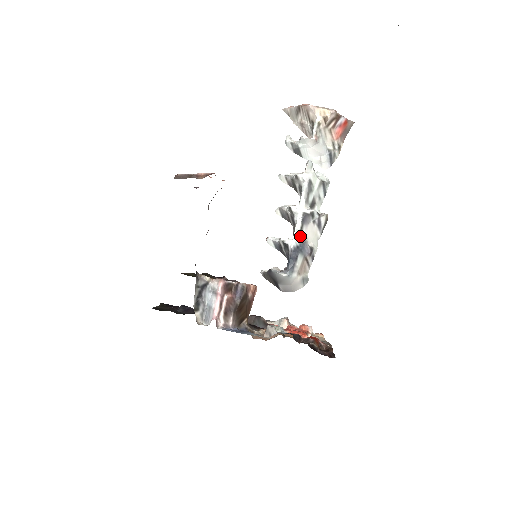
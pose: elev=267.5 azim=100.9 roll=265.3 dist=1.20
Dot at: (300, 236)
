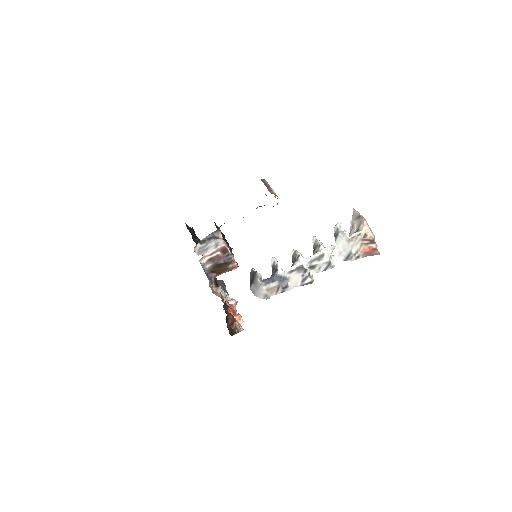
Dot at: (288, 273)
